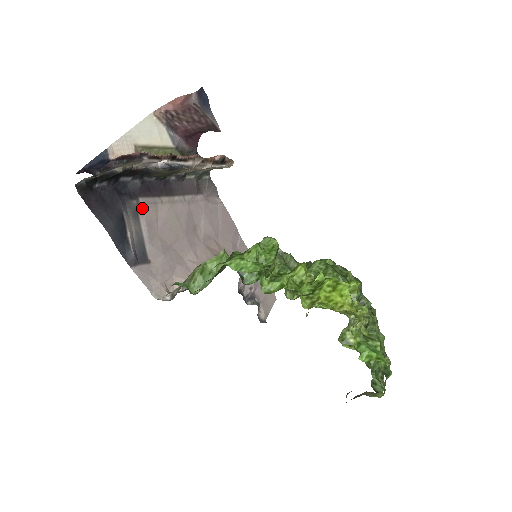
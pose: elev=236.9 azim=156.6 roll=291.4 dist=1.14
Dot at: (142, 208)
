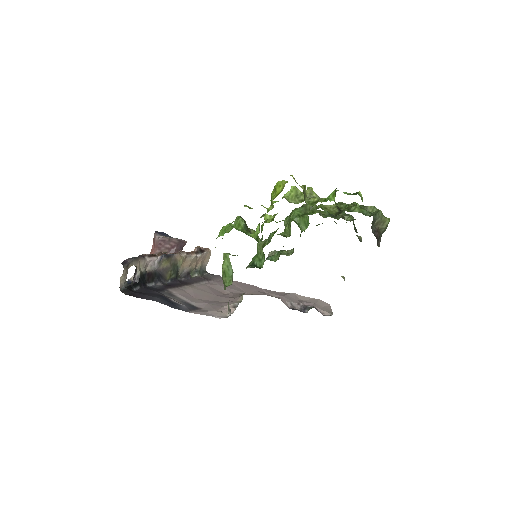
Dot at: (173, 292)
